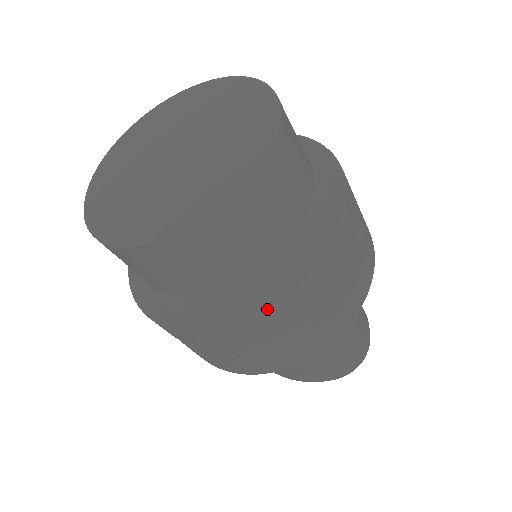
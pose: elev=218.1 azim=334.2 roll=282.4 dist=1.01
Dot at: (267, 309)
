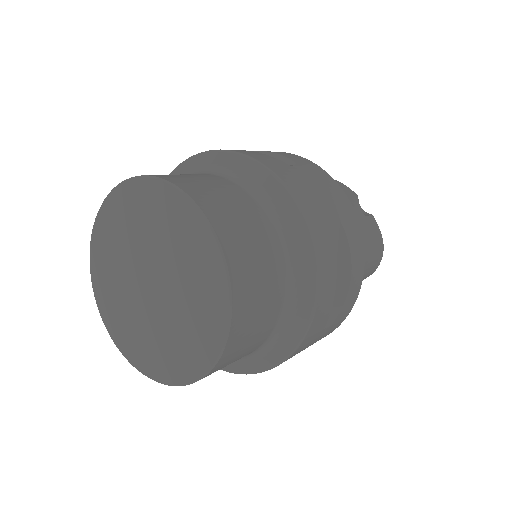
Dot at: (290, 355)
